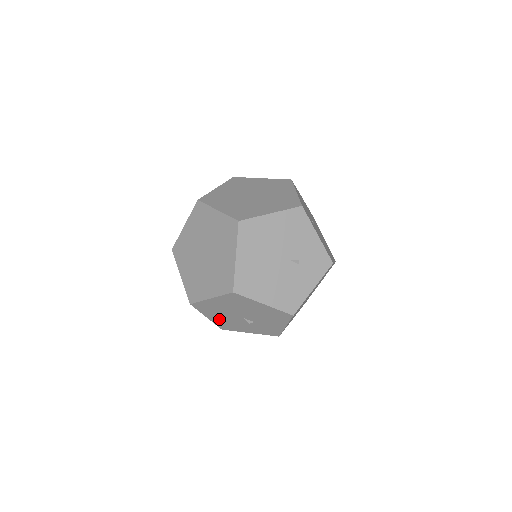
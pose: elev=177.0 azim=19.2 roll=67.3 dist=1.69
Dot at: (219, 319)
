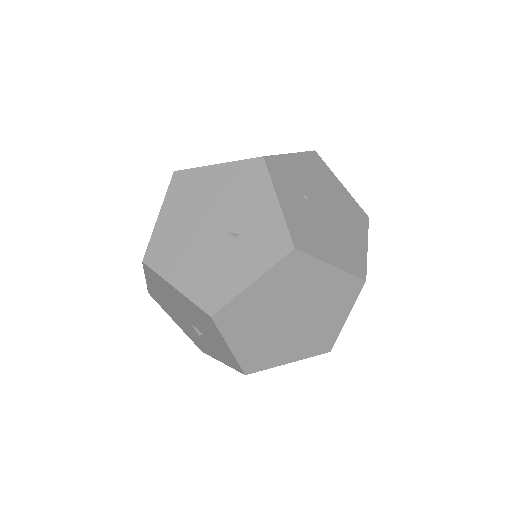
Dot at: (184, 327)
